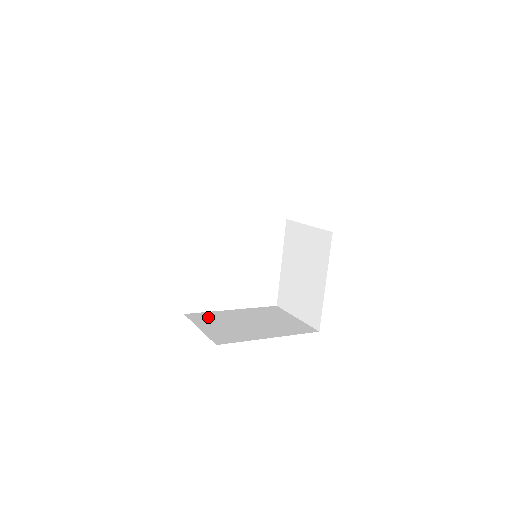
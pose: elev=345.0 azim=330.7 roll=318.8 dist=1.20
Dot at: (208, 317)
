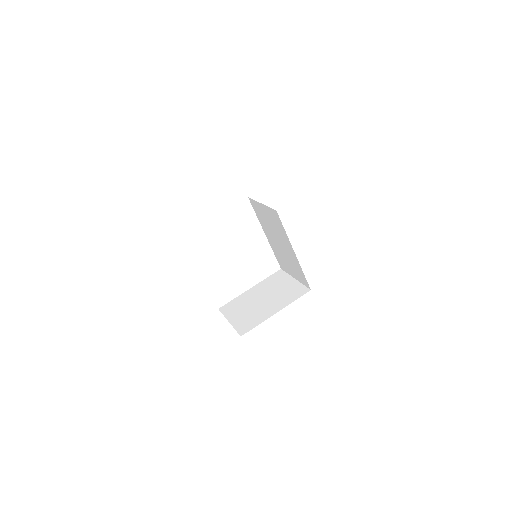
Dot at: occluded
